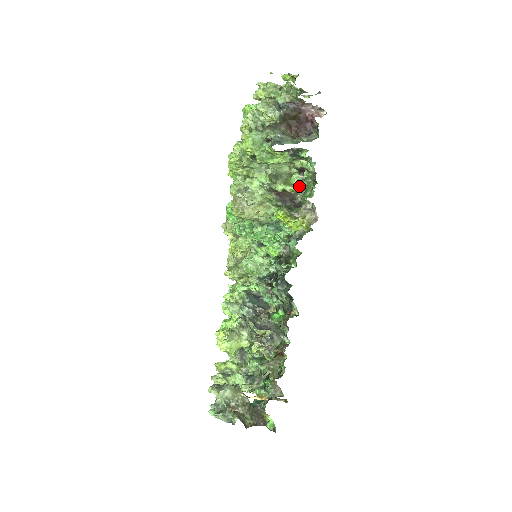
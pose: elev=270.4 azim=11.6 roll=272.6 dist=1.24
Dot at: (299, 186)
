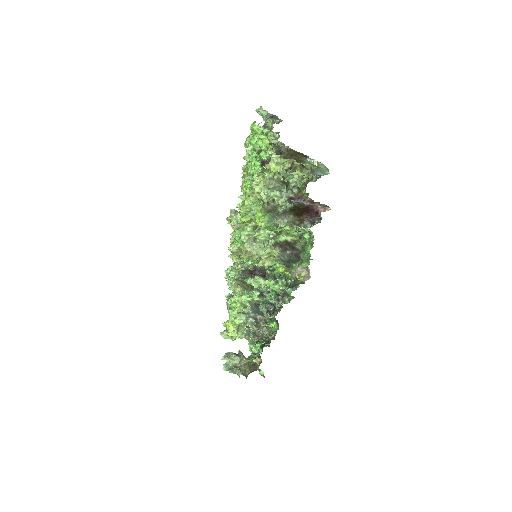
Dot at: (298, 237)
